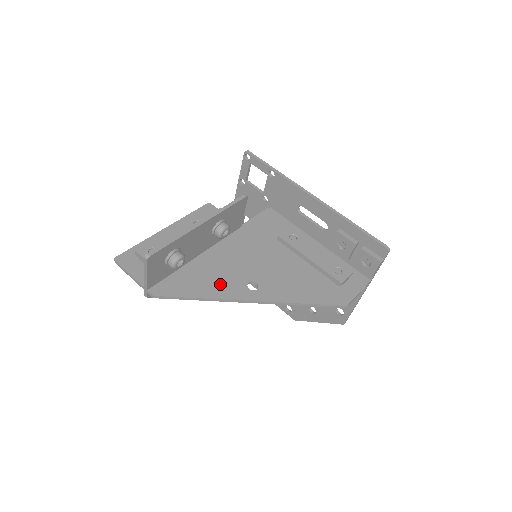
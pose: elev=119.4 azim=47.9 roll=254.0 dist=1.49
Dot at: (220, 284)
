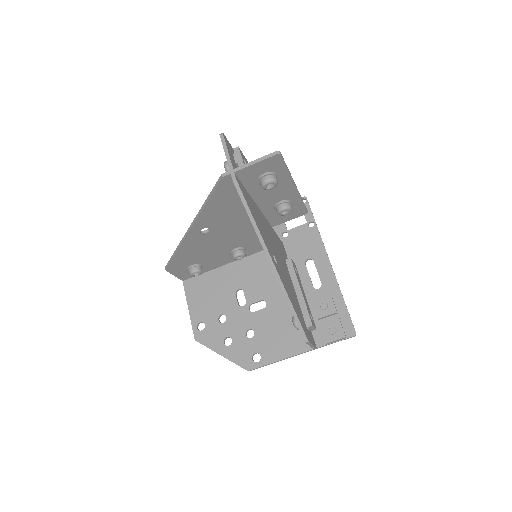
Dot at: (263, 232)
